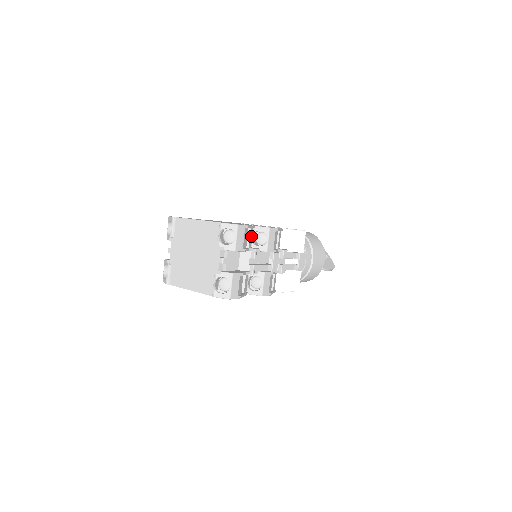
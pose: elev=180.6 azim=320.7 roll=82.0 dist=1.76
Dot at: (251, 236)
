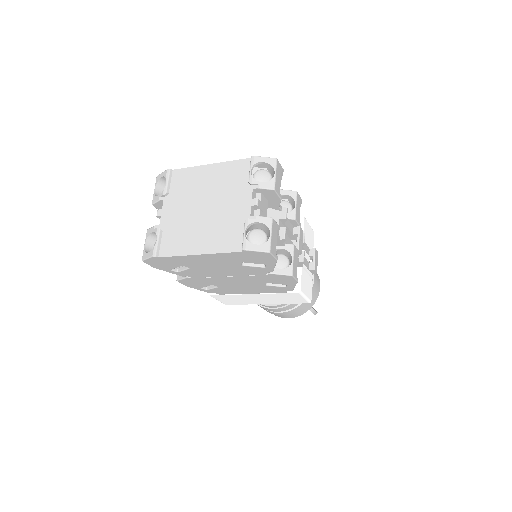
Dot at: occluded
